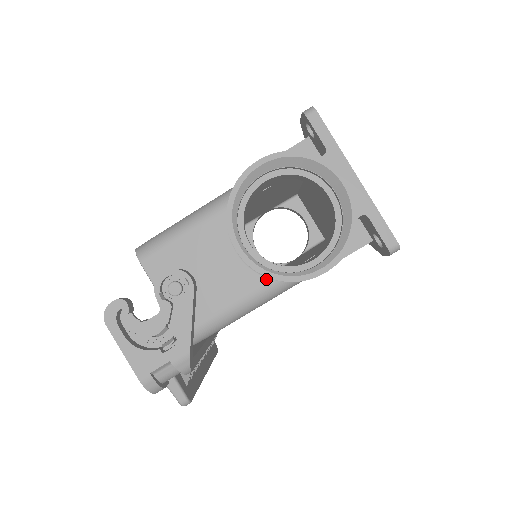
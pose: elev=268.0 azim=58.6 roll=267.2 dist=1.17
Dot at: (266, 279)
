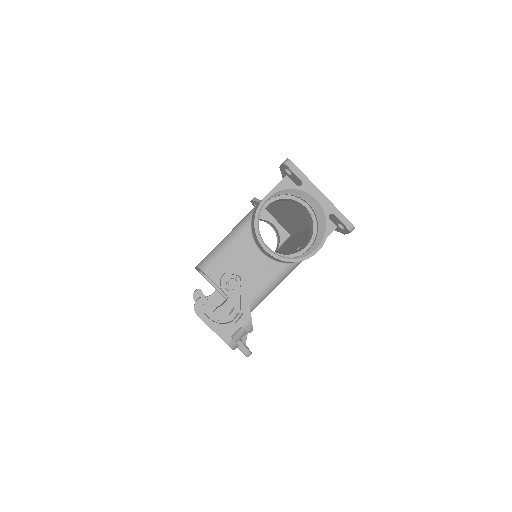
Dot at: (283, 264)
